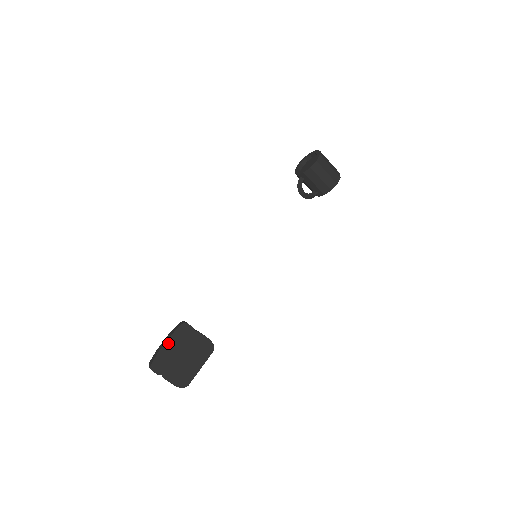
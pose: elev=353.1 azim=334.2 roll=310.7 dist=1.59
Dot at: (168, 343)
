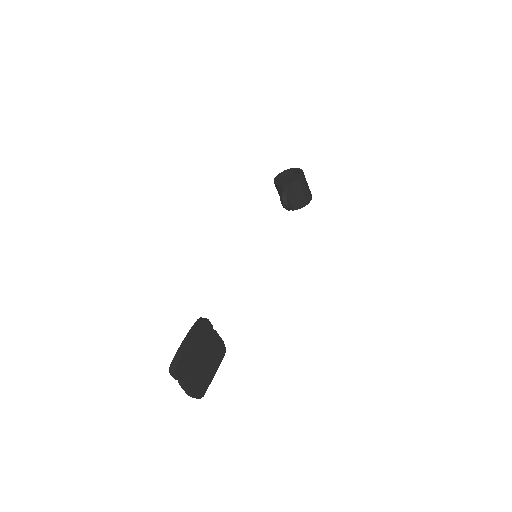
Dot at: (192, 341)
